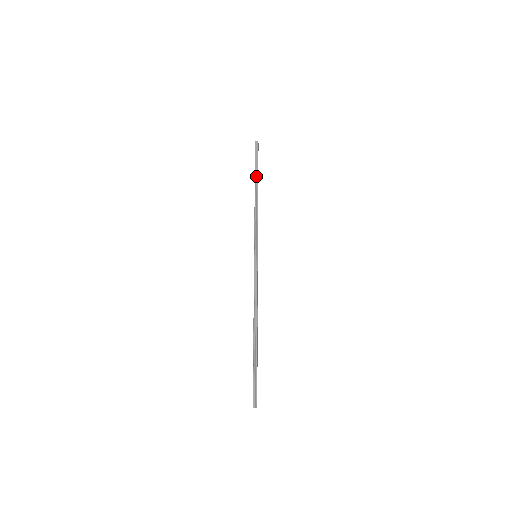
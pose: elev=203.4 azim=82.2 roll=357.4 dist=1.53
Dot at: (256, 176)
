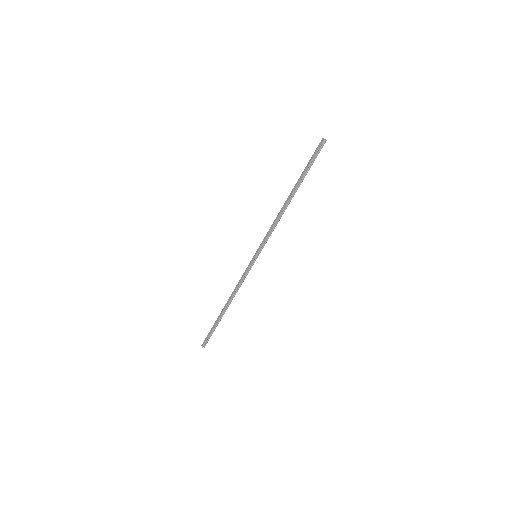
Dot at: (300, 182)
